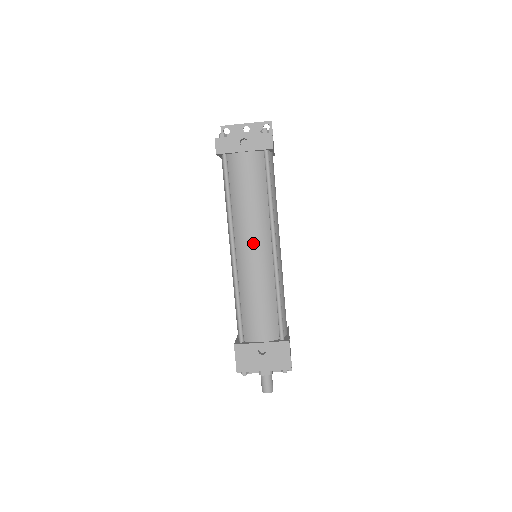
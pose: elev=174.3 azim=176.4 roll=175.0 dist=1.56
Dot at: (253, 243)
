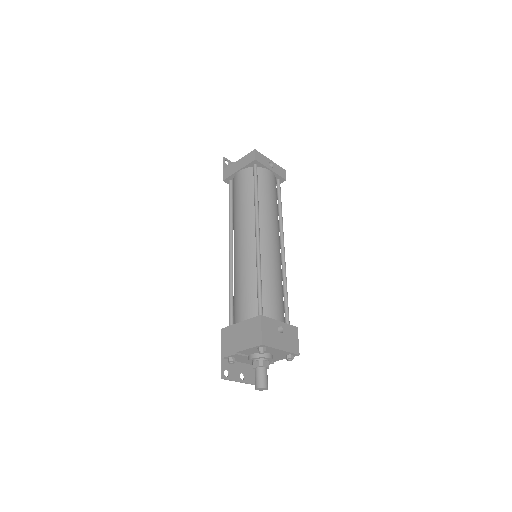
Dot at: (274, 235)
